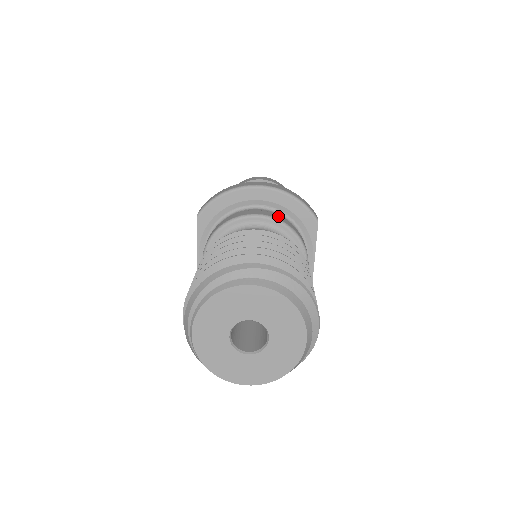
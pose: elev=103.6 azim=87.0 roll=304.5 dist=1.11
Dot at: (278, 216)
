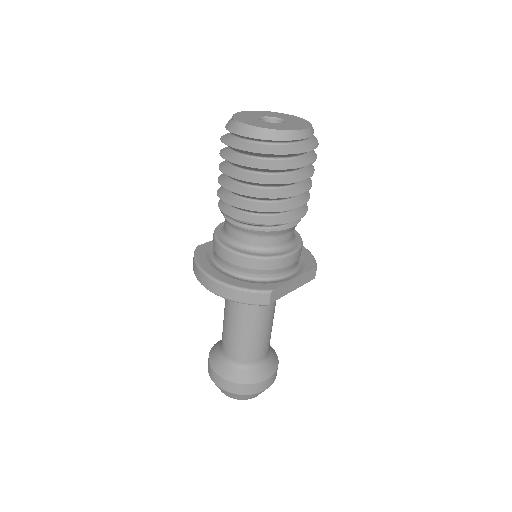
Dot at: occluded
